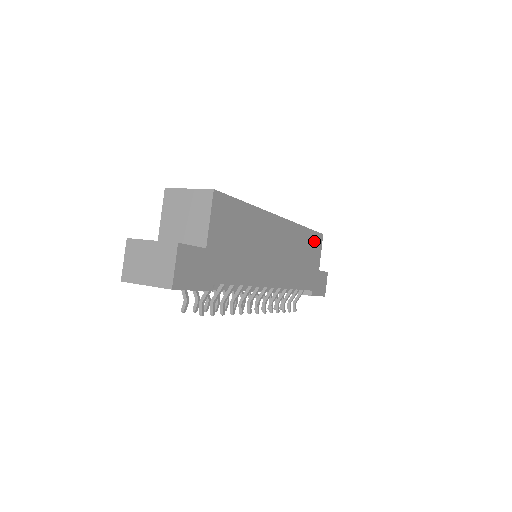
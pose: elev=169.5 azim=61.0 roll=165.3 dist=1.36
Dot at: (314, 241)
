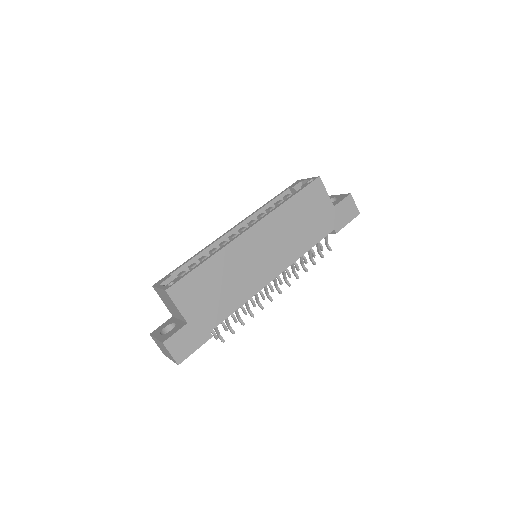
Dot at: (309, 195)
